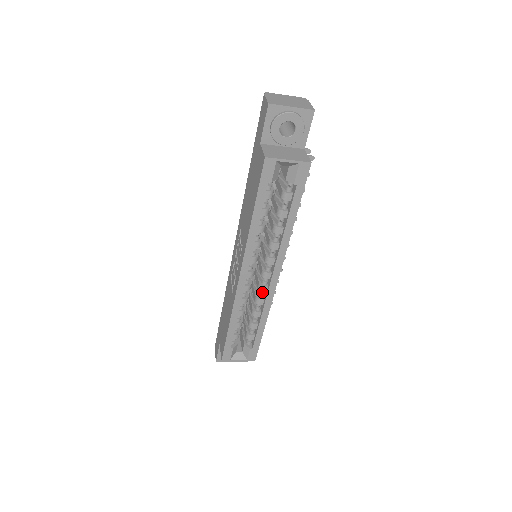
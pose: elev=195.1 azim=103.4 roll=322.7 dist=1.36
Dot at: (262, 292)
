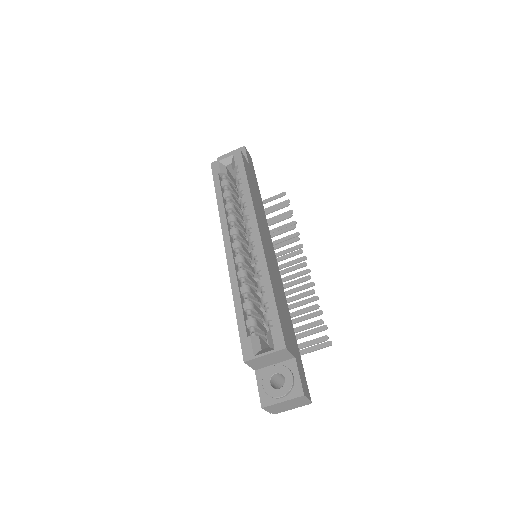
Dot at: (256, 259)
